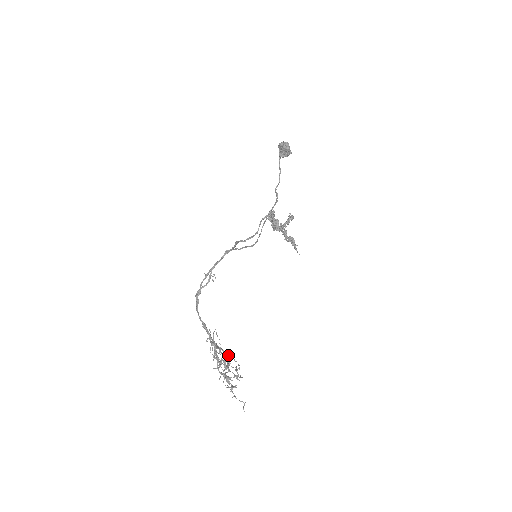
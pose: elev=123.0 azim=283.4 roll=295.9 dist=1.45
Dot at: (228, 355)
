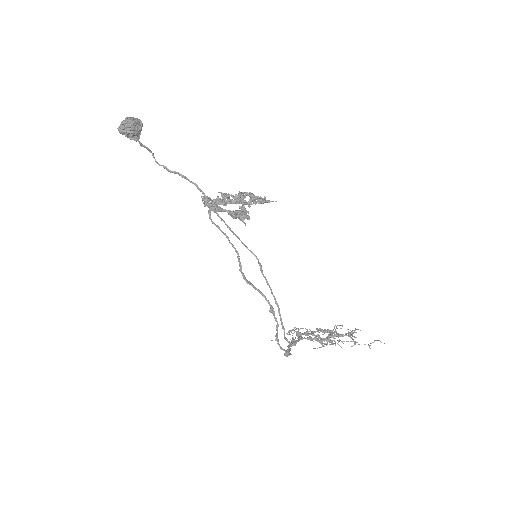
Dot at: occluded
